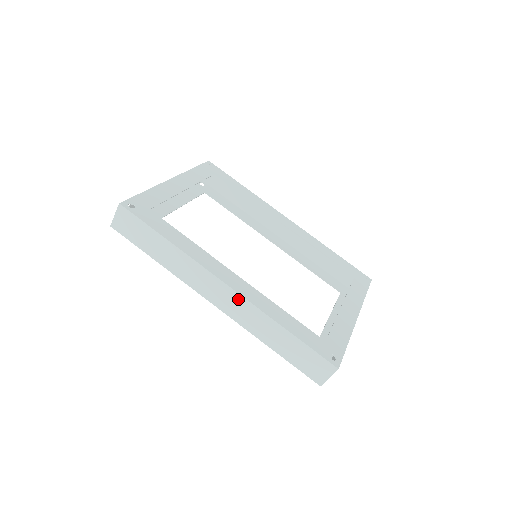
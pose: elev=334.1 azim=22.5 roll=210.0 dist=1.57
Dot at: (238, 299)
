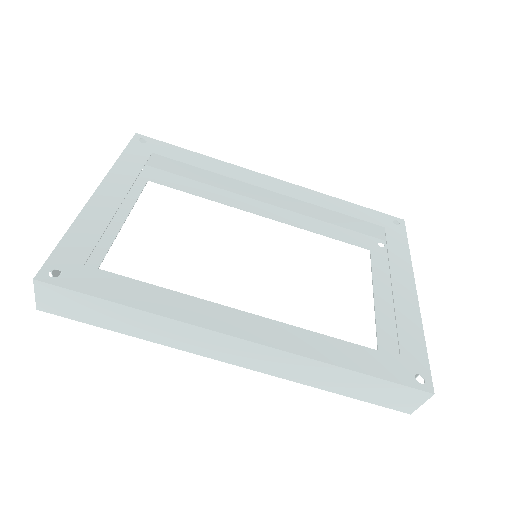
Dot at: (266, 352)
